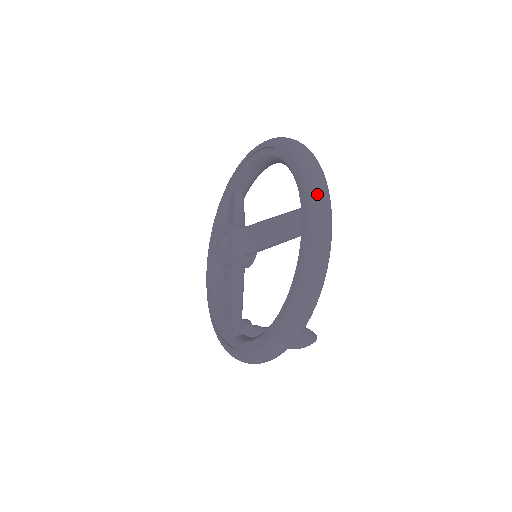
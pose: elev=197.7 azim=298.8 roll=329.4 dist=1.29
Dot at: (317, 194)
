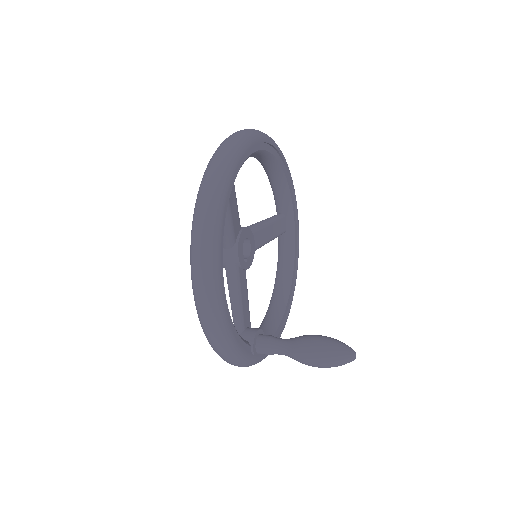
Dot at: (218, 148)
